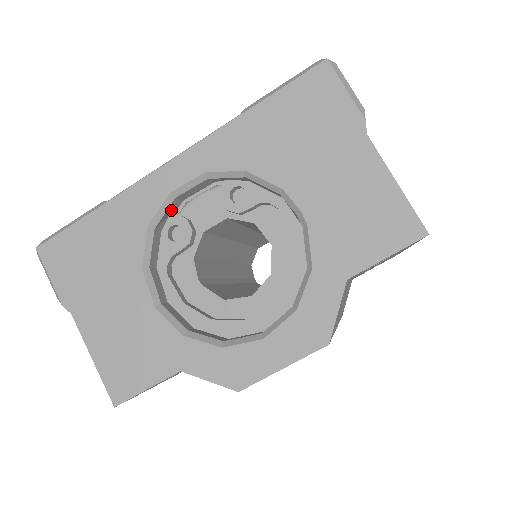
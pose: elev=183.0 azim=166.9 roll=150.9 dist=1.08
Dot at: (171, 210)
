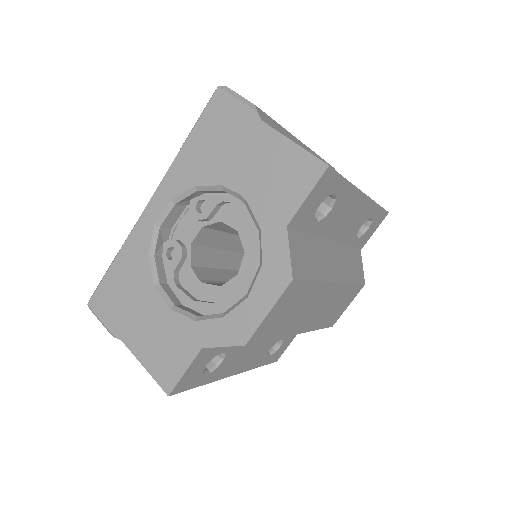
Dot at: (163, 238)
